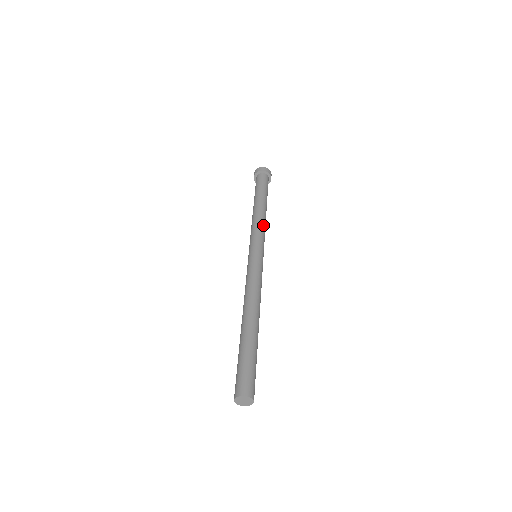
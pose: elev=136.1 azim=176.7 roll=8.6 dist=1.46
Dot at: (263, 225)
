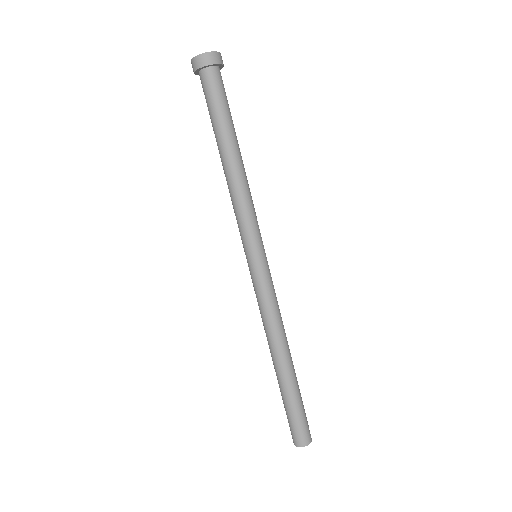
Dot at: (249, 200)
